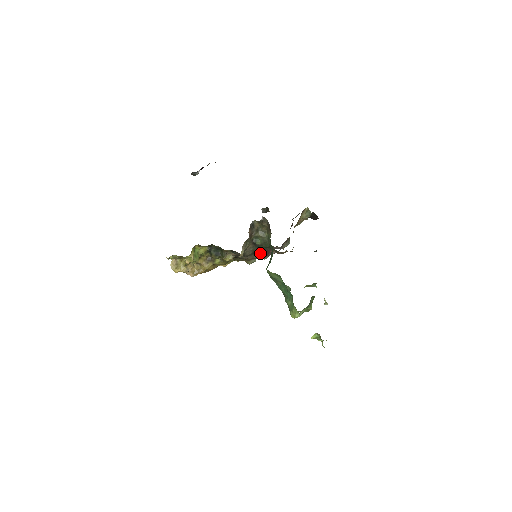
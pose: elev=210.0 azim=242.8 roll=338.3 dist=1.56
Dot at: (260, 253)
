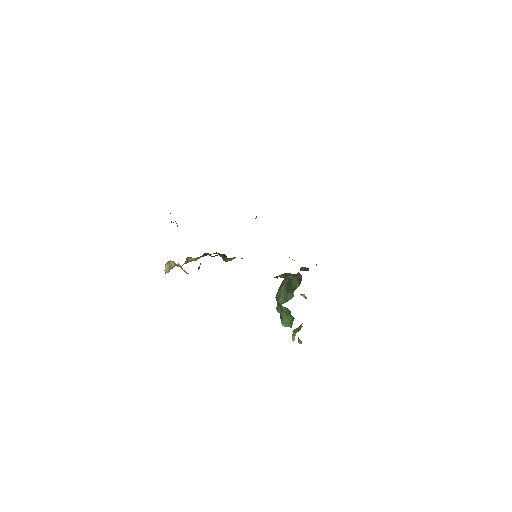
Dot at: occluded
